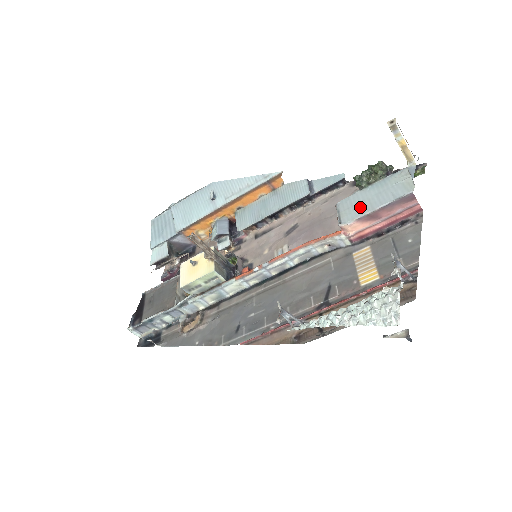
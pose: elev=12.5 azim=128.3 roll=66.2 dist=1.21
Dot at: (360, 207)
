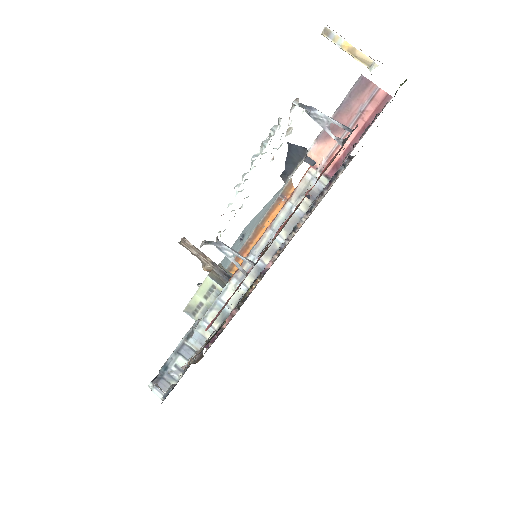
Dot at: occluded
